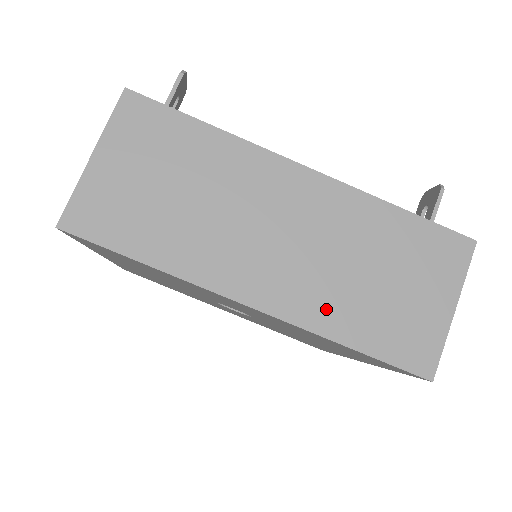
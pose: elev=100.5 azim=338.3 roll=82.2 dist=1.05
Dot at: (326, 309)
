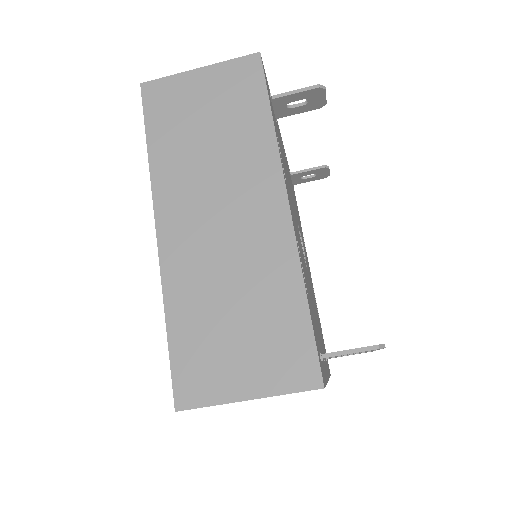
Dot at: (185, 287)
